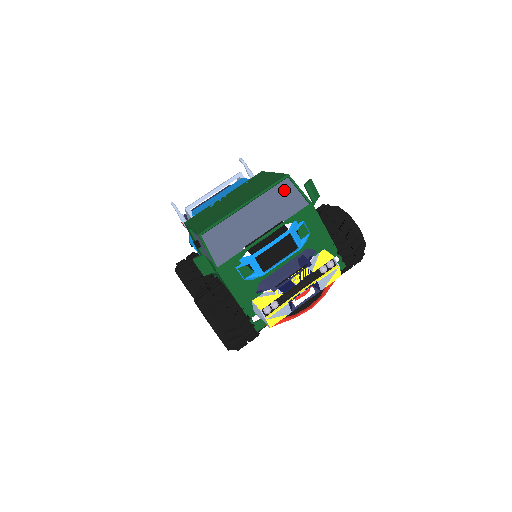
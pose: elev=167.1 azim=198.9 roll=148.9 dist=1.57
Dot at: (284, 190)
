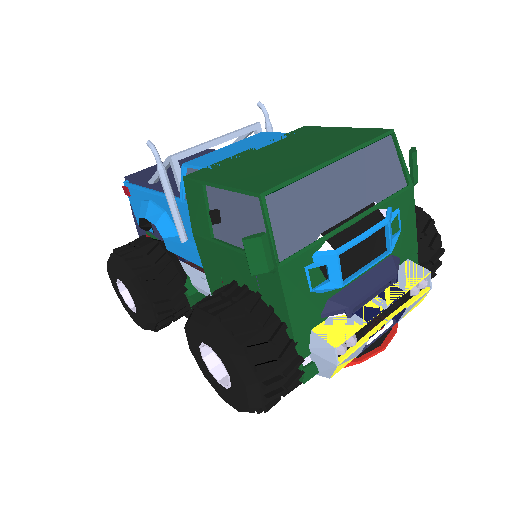
Dot at: (384, 153)
